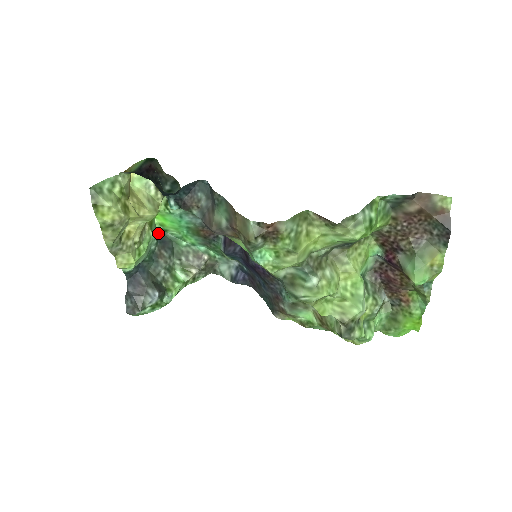
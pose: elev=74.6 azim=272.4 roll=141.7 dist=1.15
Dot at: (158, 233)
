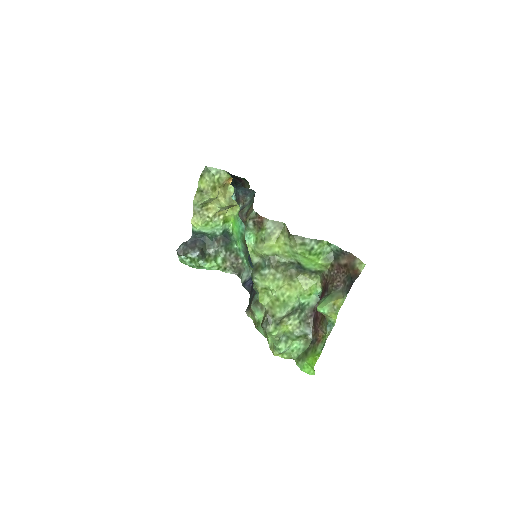
Dot at: (228, 232)
